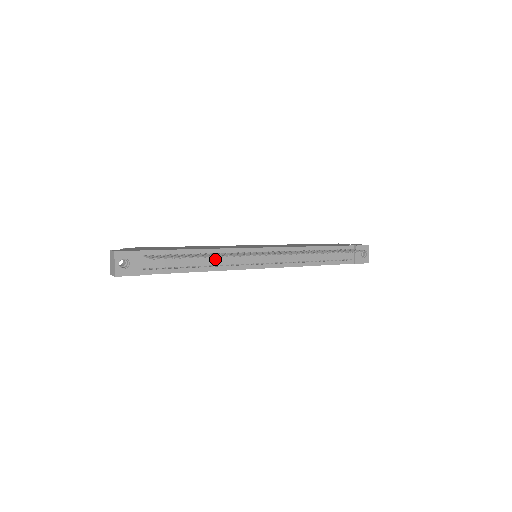
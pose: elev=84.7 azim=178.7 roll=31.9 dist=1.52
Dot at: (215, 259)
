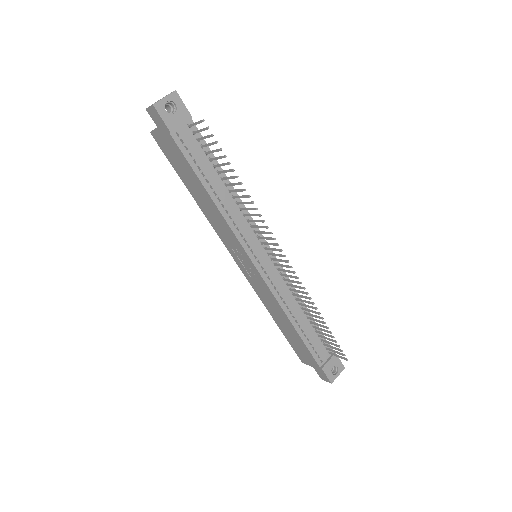
Dot at: (231, 205)
